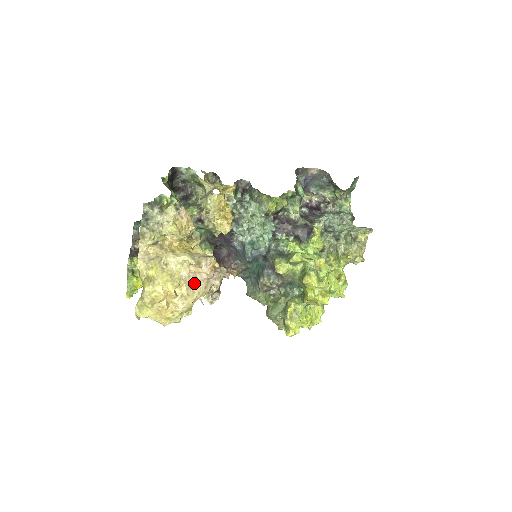
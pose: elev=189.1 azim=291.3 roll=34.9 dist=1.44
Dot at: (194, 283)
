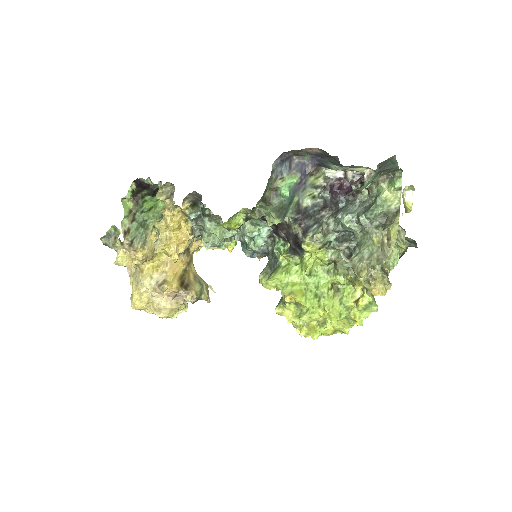
Dot at: occluded
